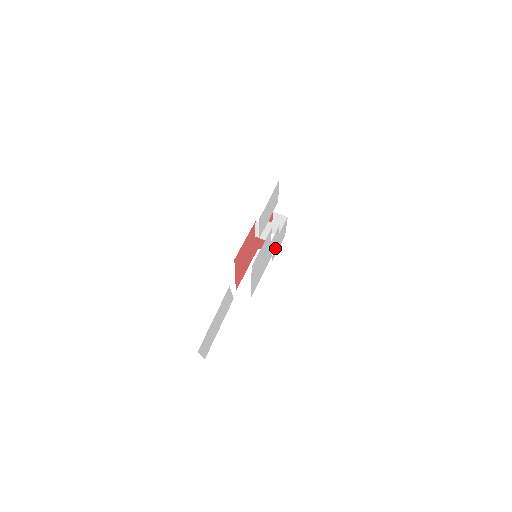
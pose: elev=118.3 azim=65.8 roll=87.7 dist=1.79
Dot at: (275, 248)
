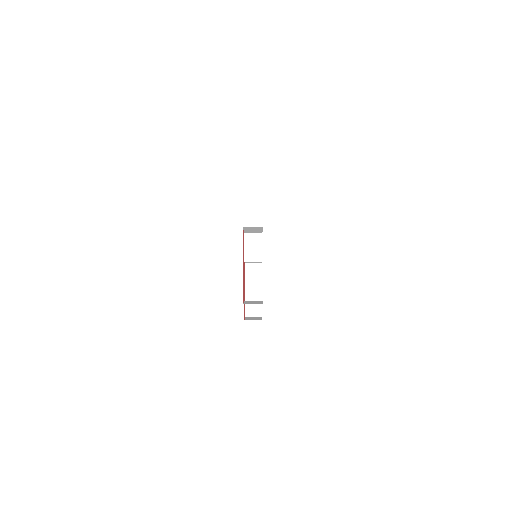
Dot at: occluded
